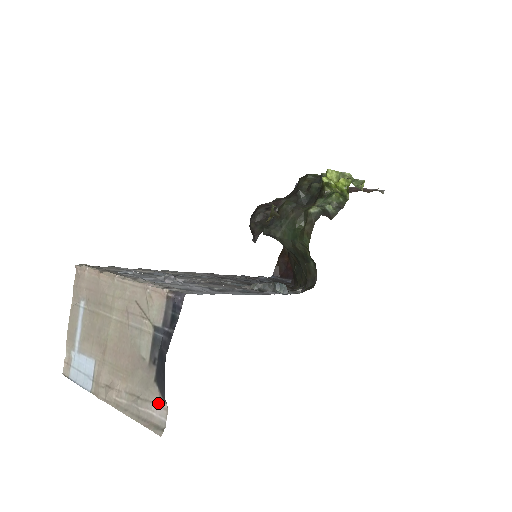
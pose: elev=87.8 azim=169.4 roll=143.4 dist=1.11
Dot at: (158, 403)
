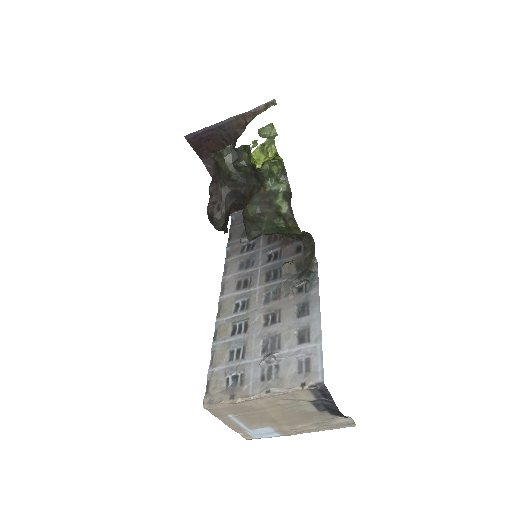
Dot at: (341, 418)
